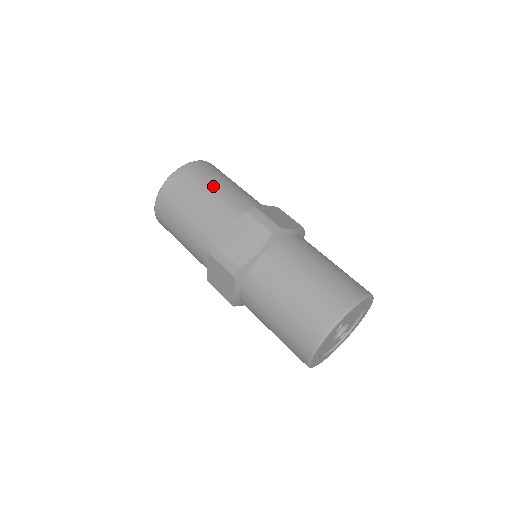
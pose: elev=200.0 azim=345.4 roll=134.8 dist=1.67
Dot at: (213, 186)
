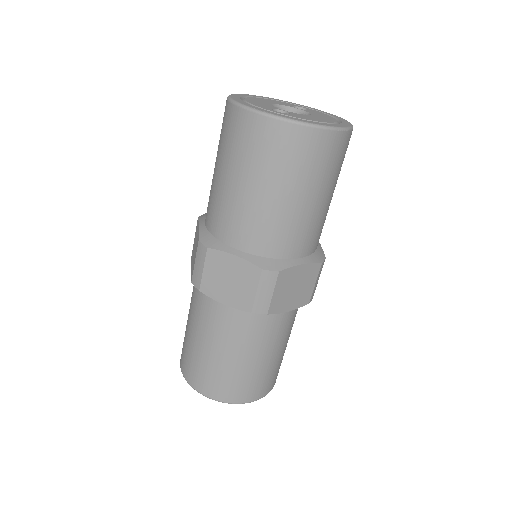
Dot at: (285, 193)
